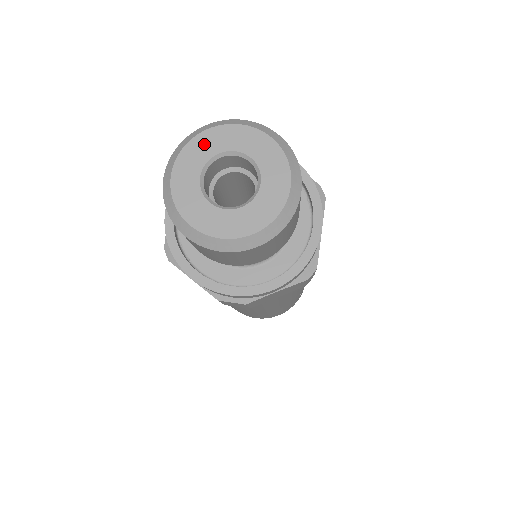
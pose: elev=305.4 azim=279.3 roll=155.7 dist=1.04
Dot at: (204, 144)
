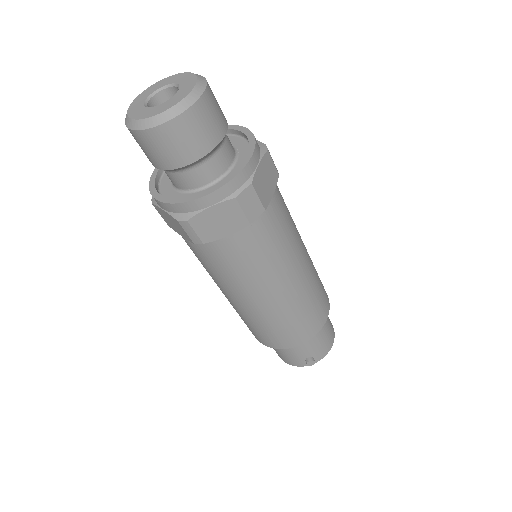
Dot at: (136, 104)
